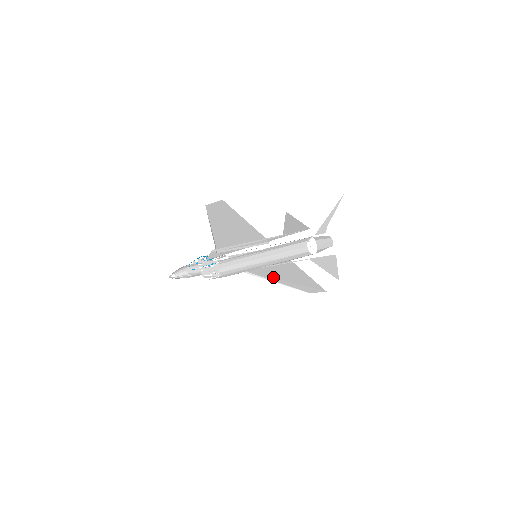
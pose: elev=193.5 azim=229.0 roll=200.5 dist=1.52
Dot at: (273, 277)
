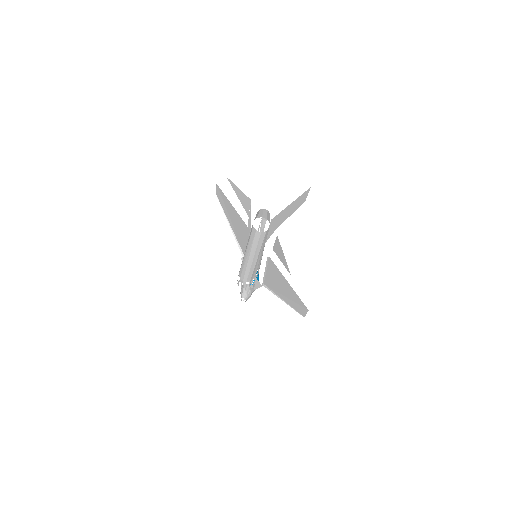
Dot at: (279, 292)
